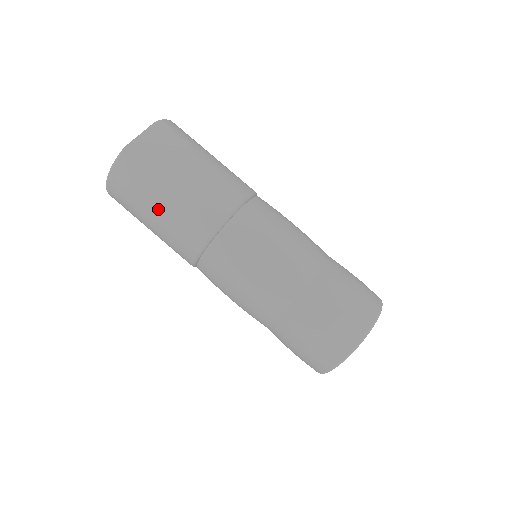
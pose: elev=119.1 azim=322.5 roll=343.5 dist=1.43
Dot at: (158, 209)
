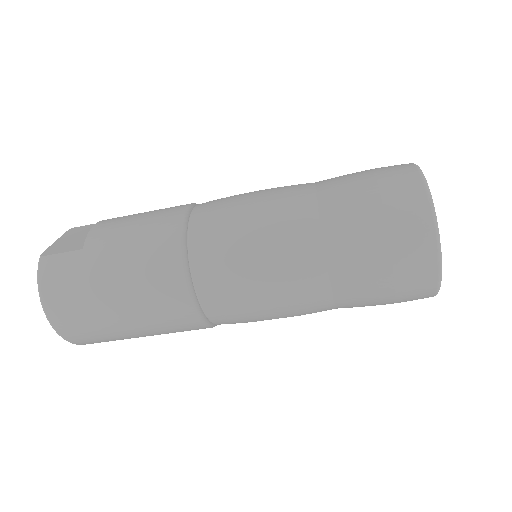
Dot at: (110, 268)
